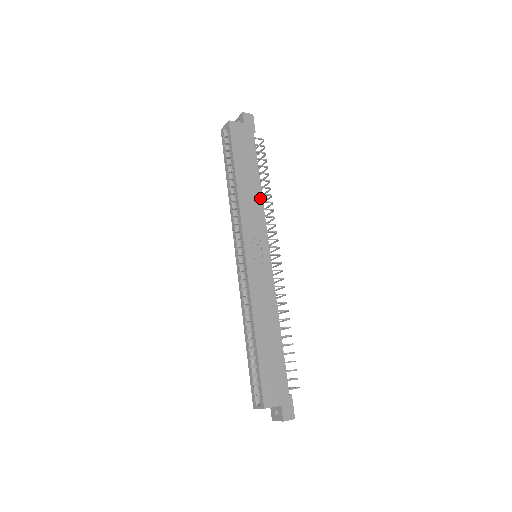
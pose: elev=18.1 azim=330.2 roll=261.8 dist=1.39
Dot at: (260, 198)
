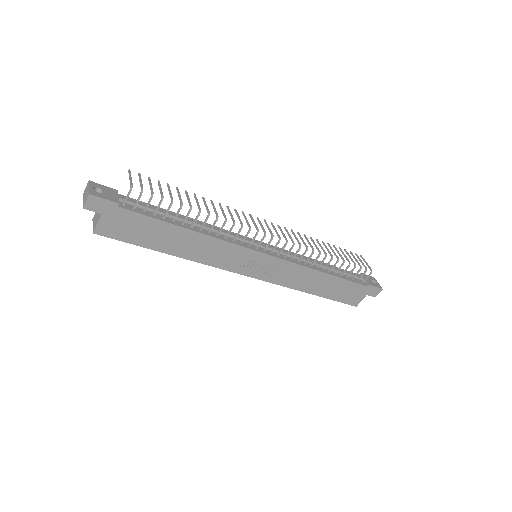
Dot at: (206, 238)
